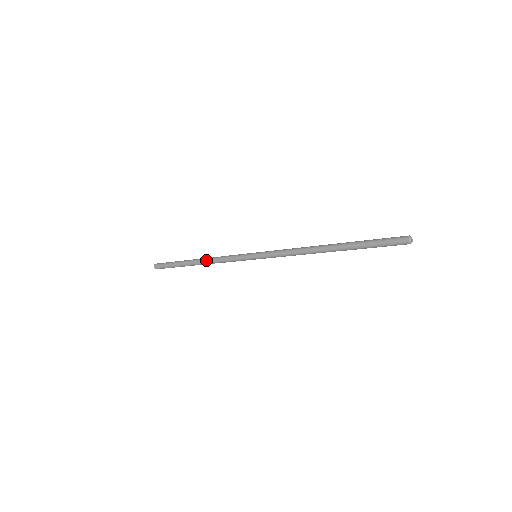
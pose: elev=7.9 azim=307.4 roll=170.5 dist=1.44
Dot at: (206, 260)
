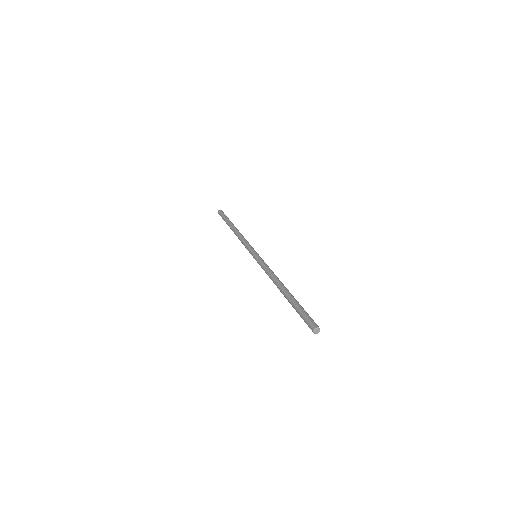
Dot at: (237, 233)
